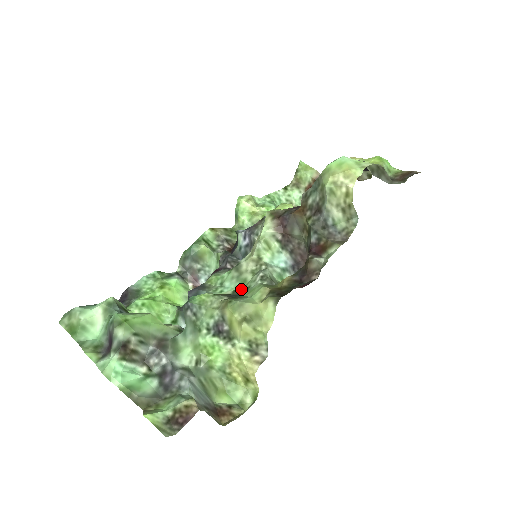
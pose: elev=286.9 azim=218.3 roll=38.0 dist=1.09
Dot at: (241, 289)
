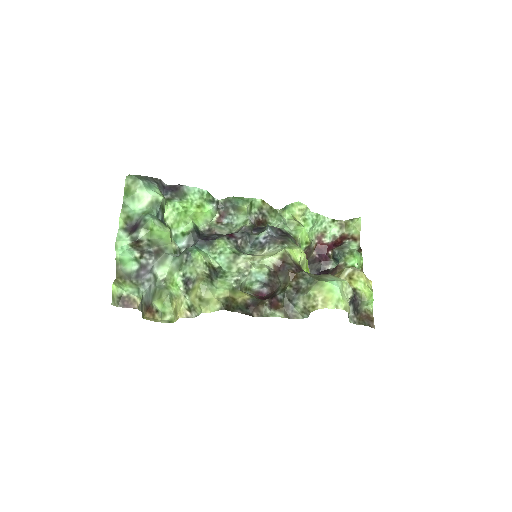
Dot at: (224, 270)
